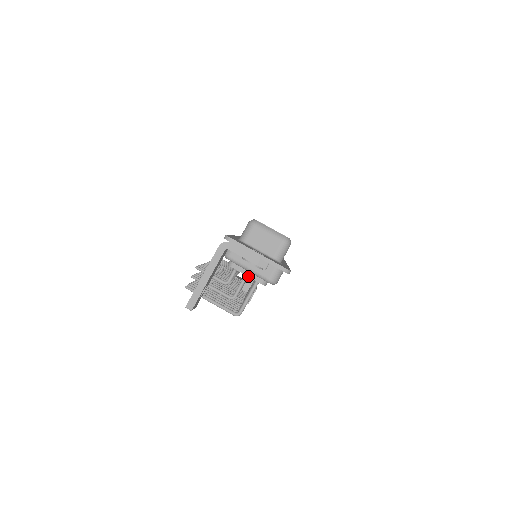
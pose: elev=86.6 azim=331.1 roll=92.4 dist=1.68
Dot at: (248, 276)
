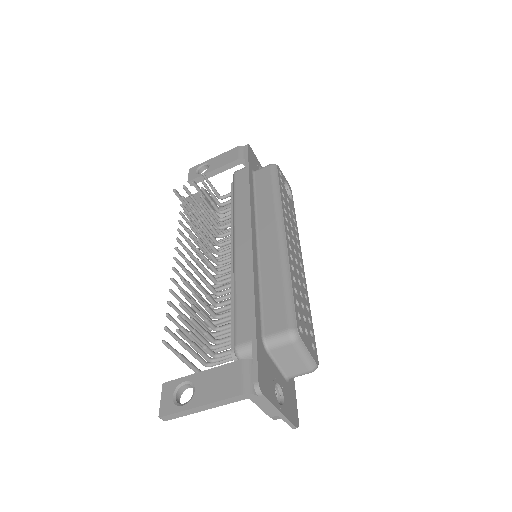
Dot at: occluded
